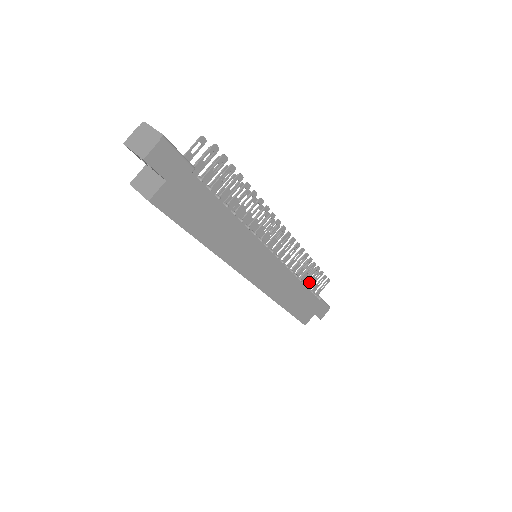
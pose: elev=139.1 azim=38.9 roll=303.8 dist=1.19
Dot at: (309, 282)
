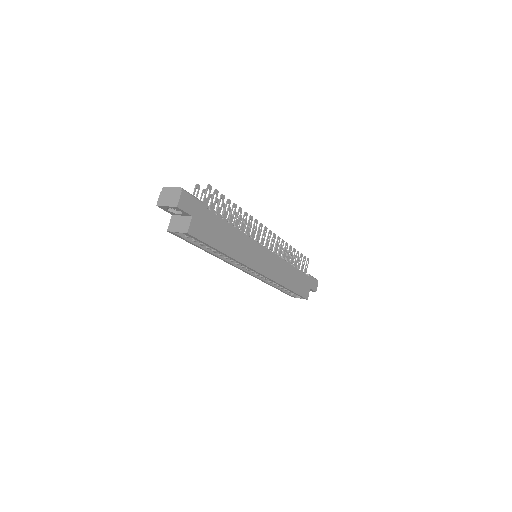
Dot at: occluded
